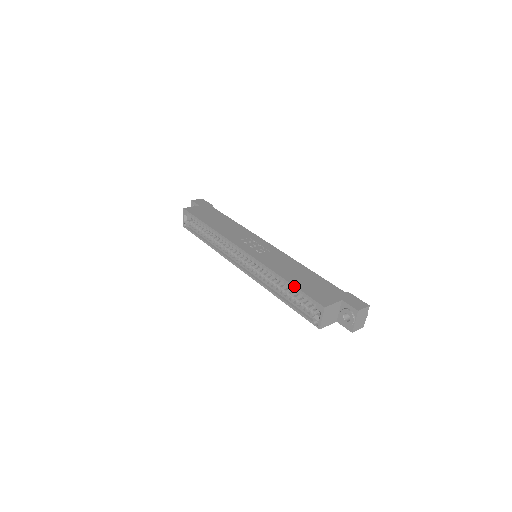
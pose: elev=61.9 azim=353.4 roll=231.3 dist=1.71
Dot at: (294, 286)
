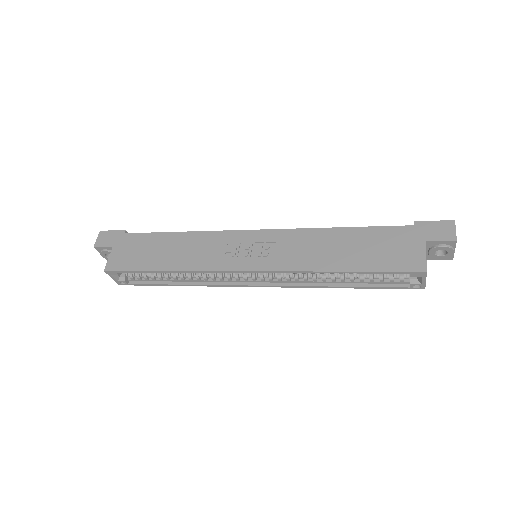
Dot at: (363, 272)
